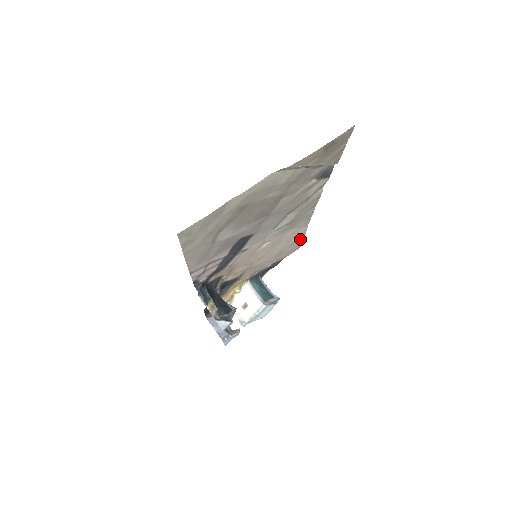
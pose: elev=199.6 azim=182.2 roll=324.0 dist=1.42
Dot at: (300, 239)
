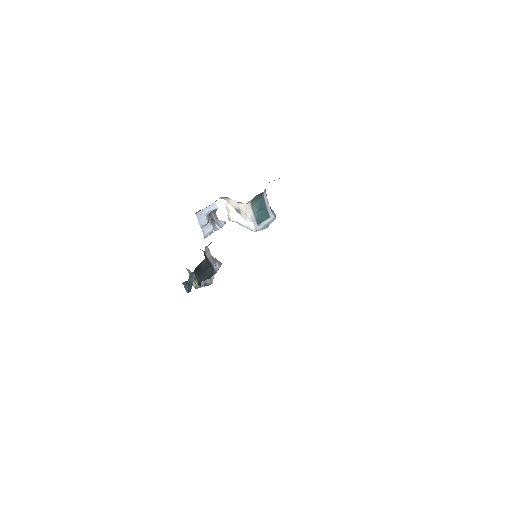
Dot at: occluded
